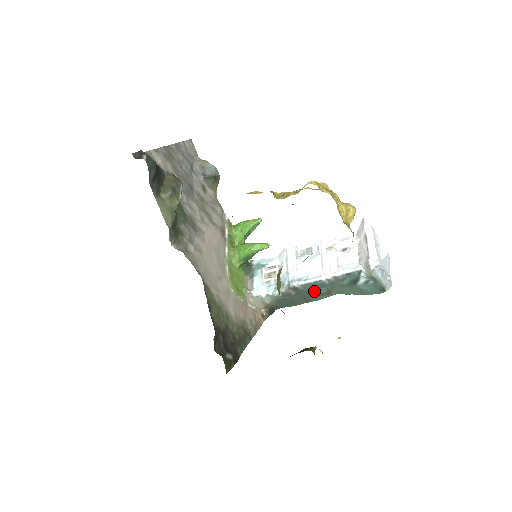
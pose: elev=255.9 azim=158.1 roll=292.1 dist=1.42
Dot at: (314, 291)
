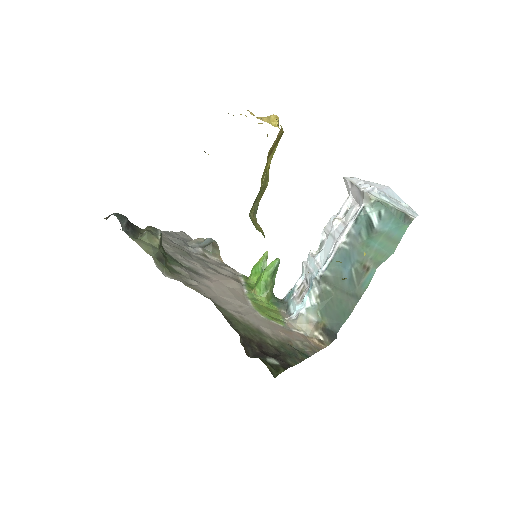
Dot at: (347, 273)
